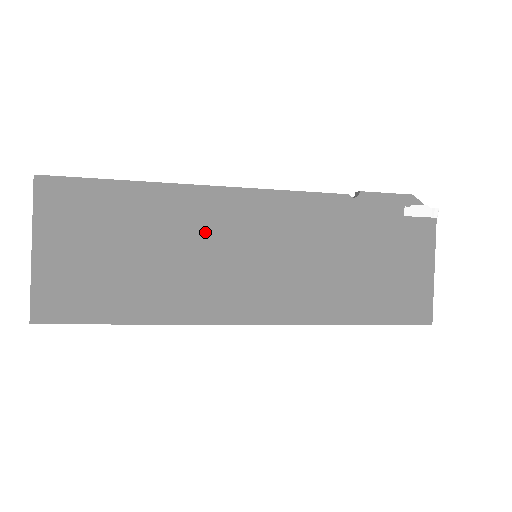
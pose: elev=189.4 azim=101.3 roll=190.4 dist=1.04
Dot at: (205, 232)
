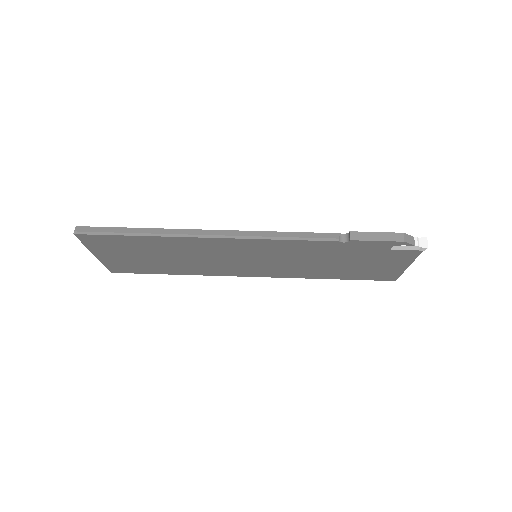
Dot at: (213, 252)
